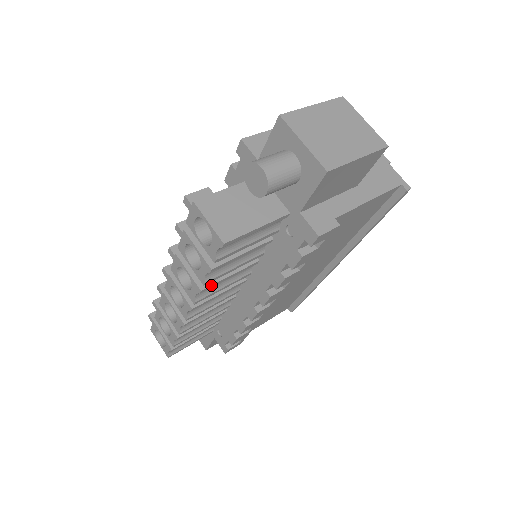
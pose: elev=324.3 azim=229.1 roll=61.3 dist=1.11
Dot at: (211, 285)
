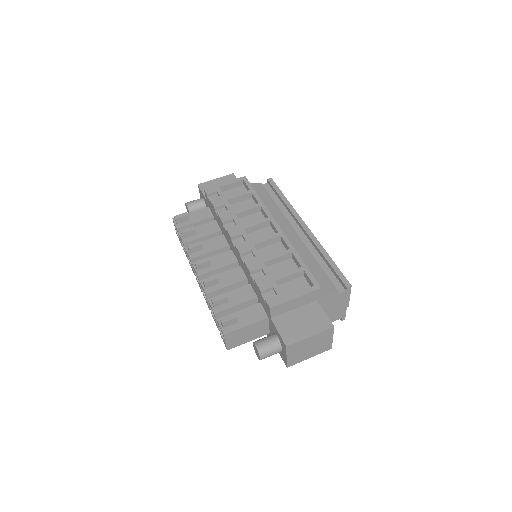
Dot at: occluded
